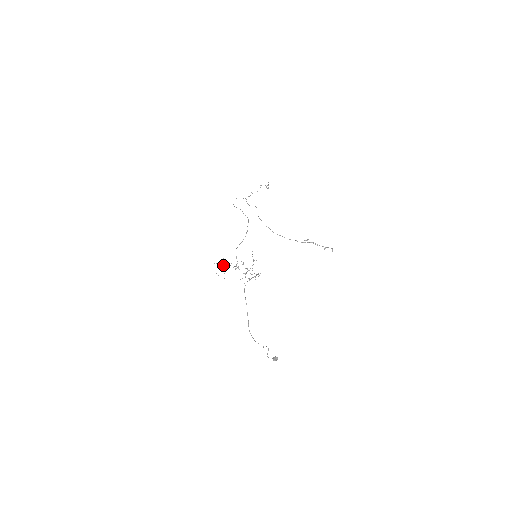
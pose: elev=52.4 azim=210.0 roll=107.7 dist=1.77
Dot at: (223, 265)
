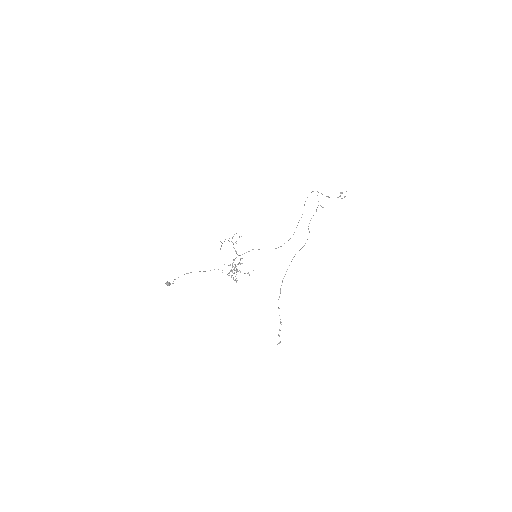
Dot at: occluded
